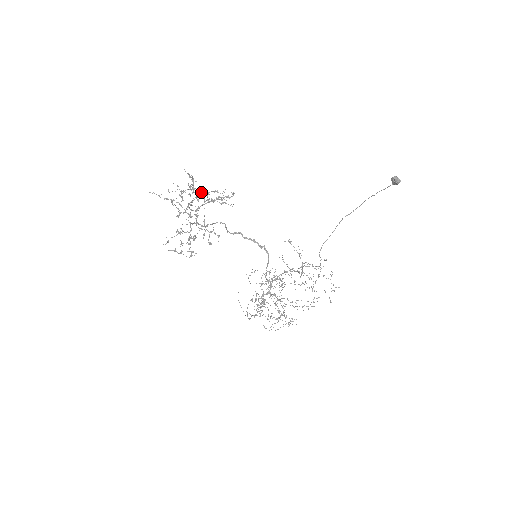
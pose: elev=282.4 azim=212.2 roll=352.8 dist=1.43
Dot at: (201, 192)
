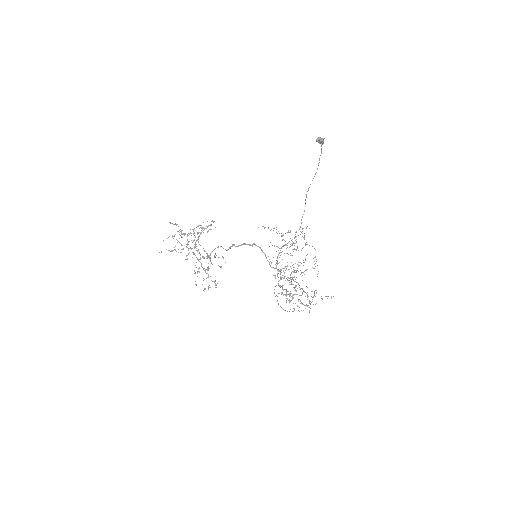
Dot at: (190, 232)
